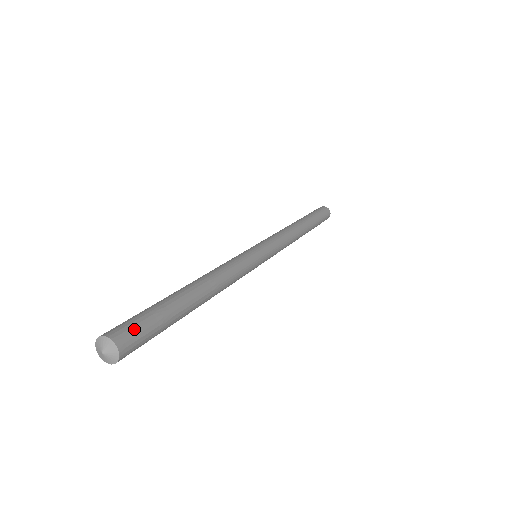
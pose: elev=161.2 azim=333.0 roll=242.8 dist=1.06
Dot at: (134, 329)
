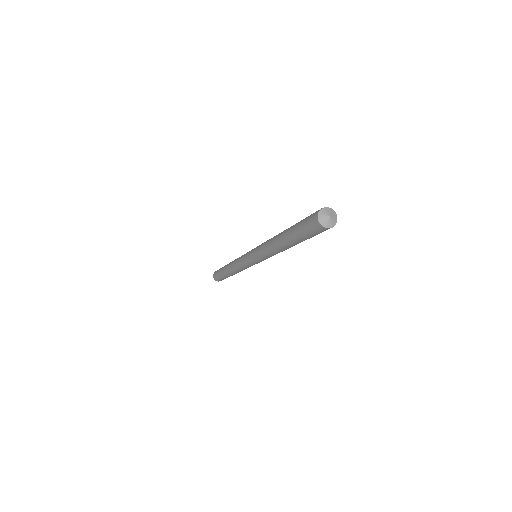
Dot at: occluded
